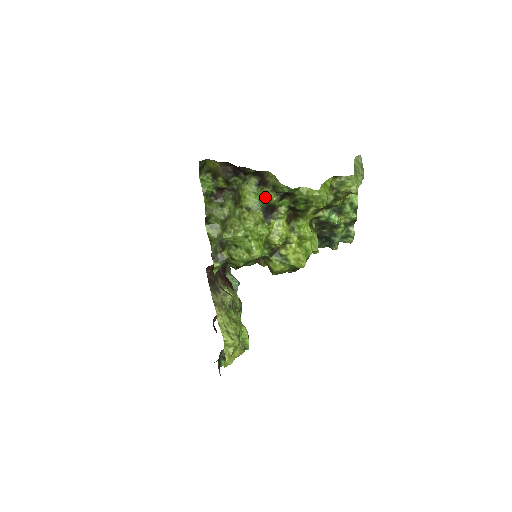
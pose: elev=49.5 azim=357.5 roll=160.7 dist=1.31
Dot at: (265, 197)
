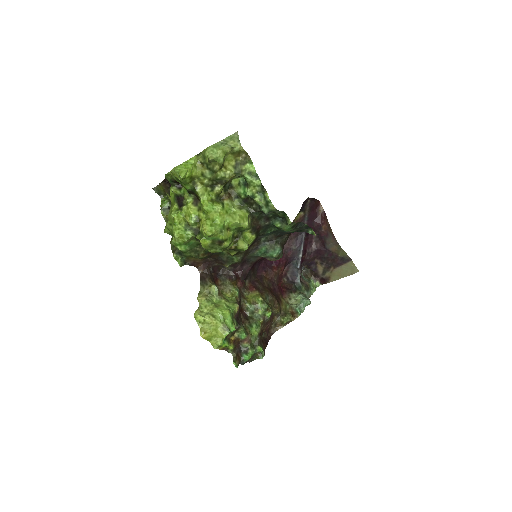
Dot at: occluded
